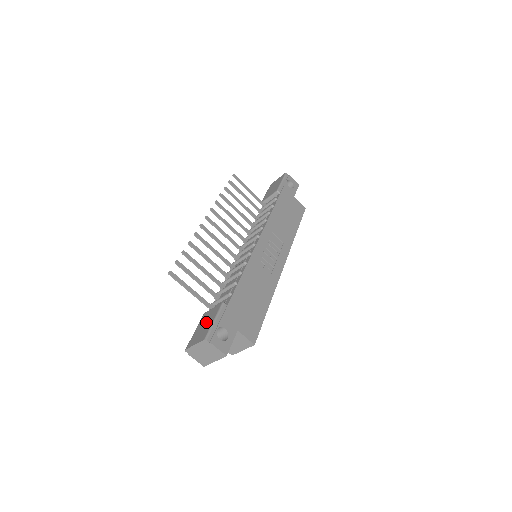
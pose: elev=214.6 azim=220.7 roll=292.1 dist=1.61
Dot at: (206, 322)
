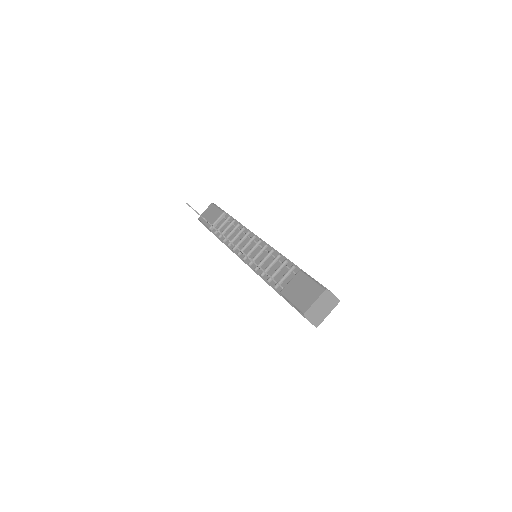
Dot at: (301, 288)
